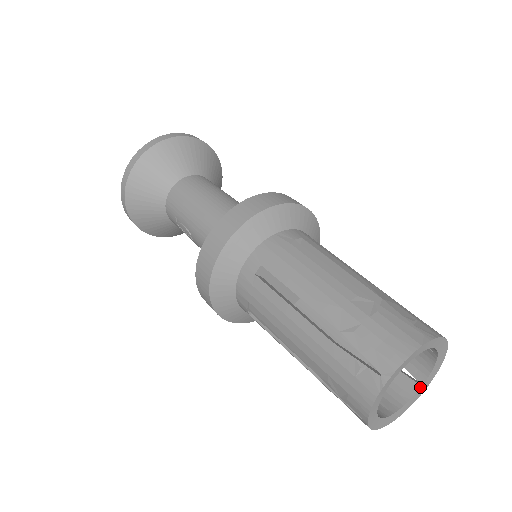
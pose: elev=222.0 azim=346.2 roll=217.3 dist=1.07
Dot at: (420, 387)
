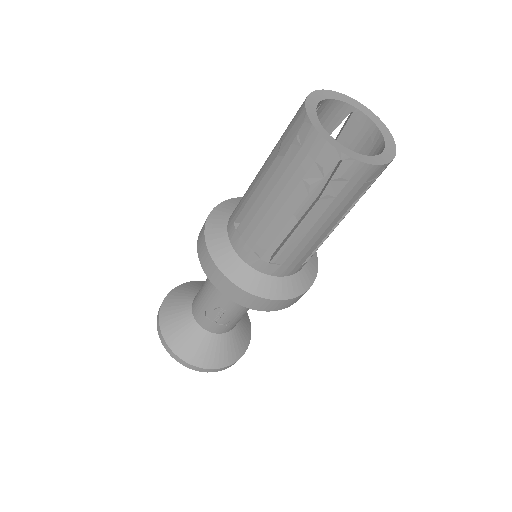
Dot at: (382, 135)
